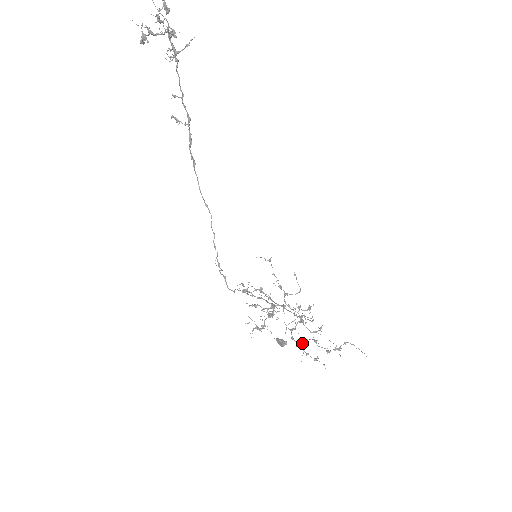
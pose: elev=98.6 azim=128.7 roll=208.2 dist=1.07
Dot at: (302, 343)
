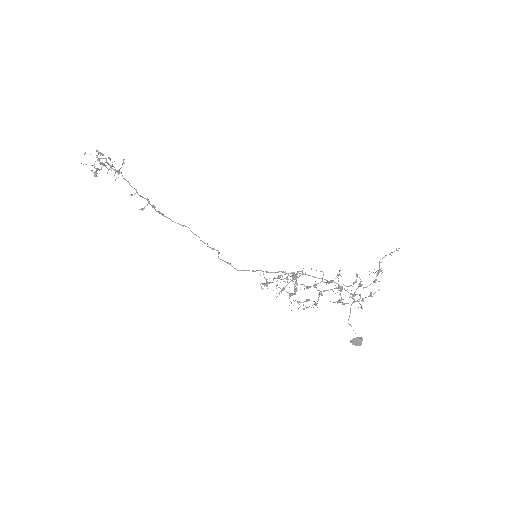
Dot at: (352, 298)
